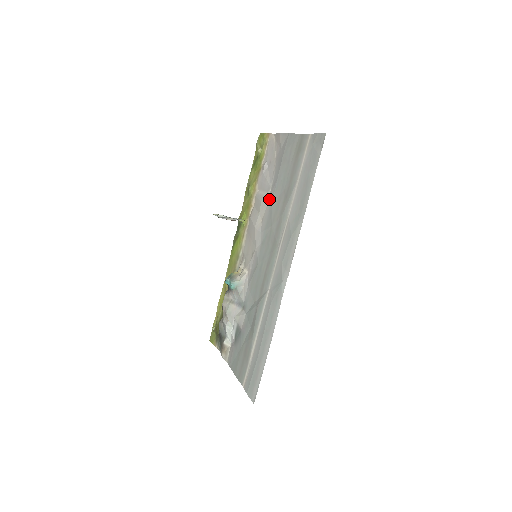
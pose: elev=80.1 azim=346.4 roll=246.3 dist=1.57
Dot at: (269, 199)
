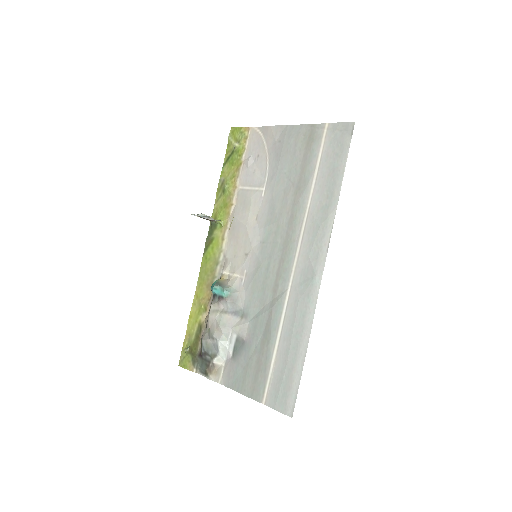
Dot at: (265, 194)
